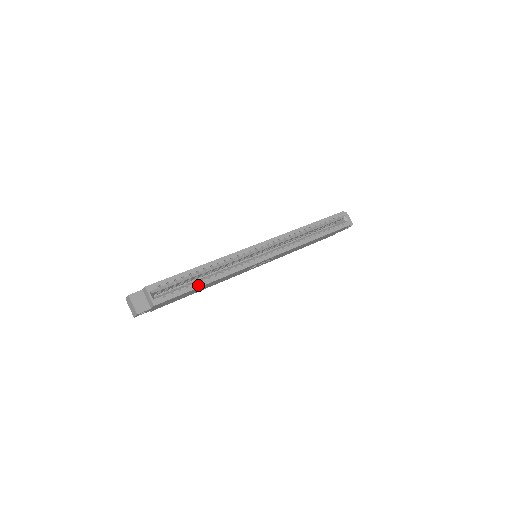
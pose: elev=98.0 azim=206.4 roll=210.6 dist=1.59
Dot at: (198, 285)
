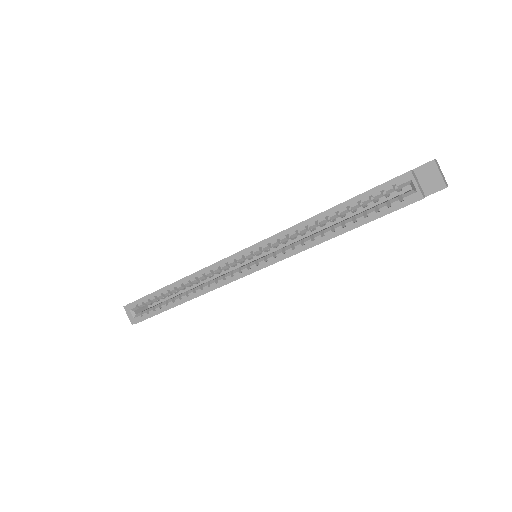
Dot at: (170, 306)
